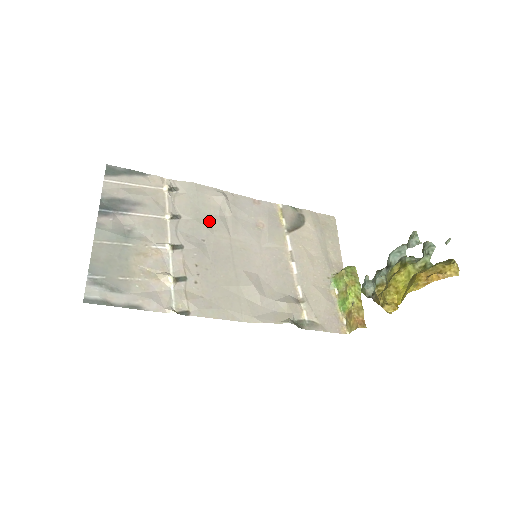
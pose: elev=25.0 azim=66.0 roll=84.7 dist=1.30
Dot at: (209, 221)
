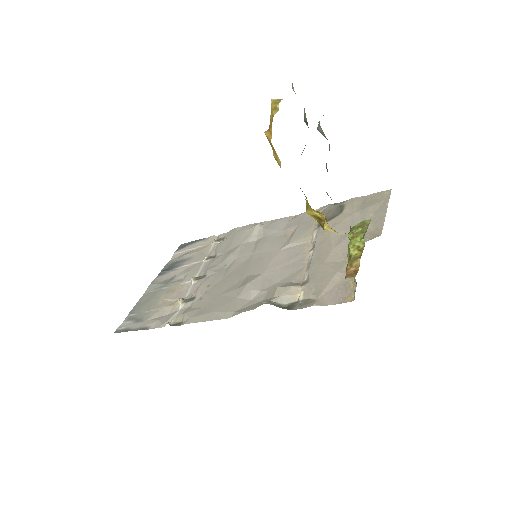
Dot at: (237, 249)
